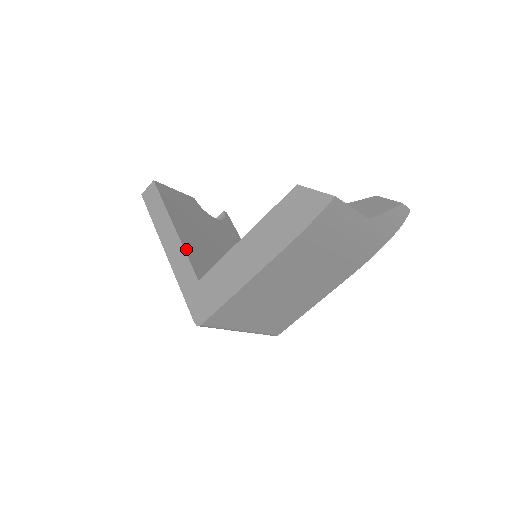
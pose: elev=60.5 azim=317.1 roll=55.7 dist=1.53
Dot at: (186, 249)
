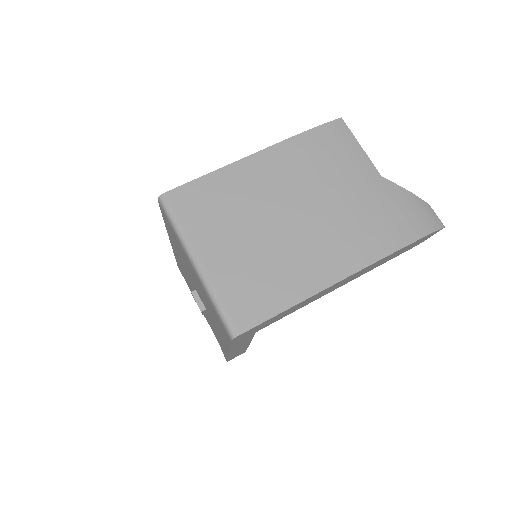
Dot at: occluded
